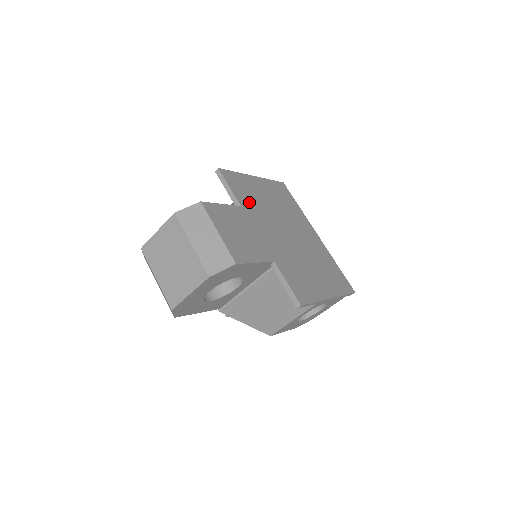
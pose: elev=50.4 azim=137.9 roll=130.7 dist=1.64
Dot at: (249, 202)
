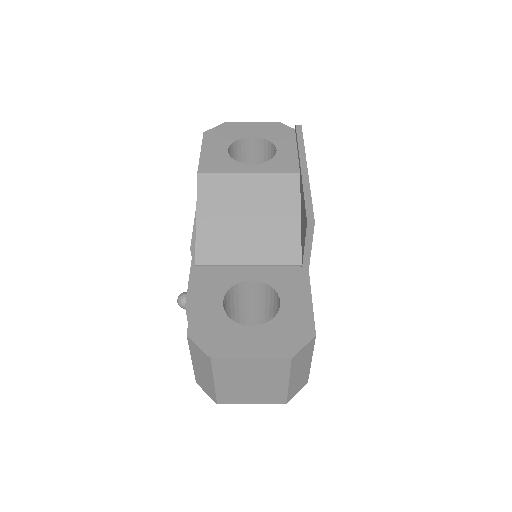
Dot at: occluded
